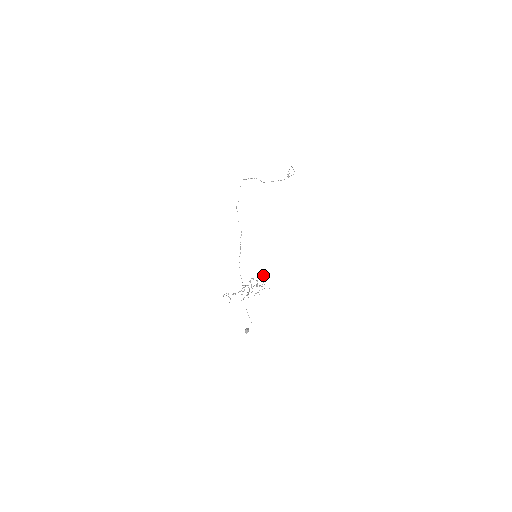
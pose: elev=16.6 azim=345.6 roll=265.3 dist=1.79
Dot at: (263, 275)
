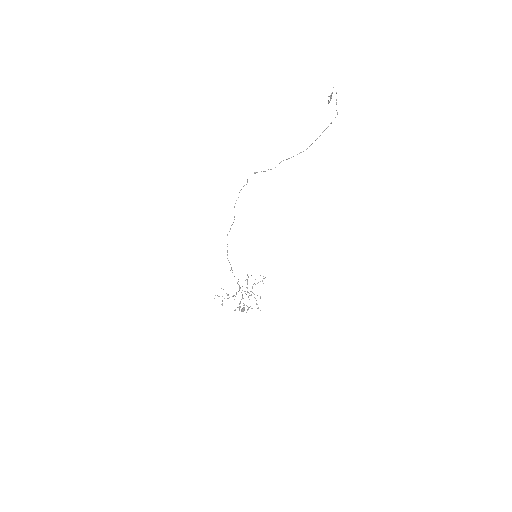
Dot at: (260, 281)
